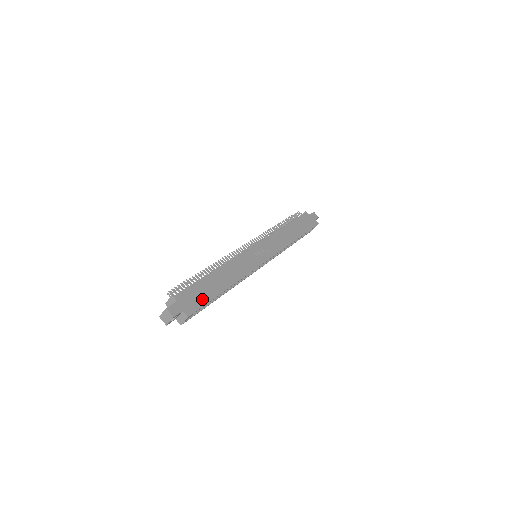
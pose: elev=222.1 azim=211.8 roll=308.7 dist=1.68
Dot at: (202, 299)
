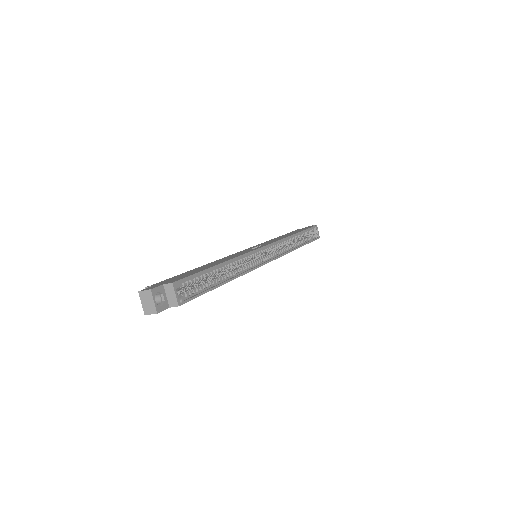
Dot at: occluded
